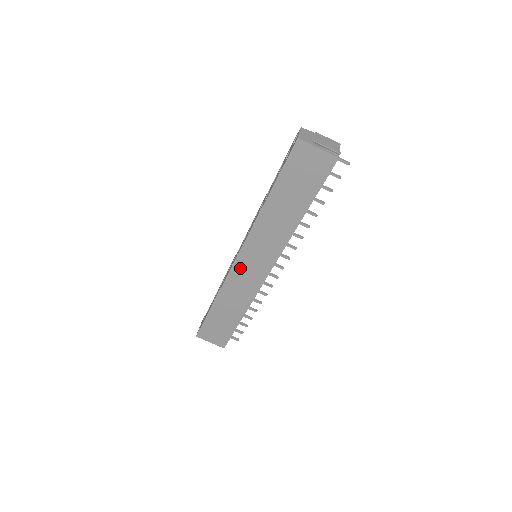
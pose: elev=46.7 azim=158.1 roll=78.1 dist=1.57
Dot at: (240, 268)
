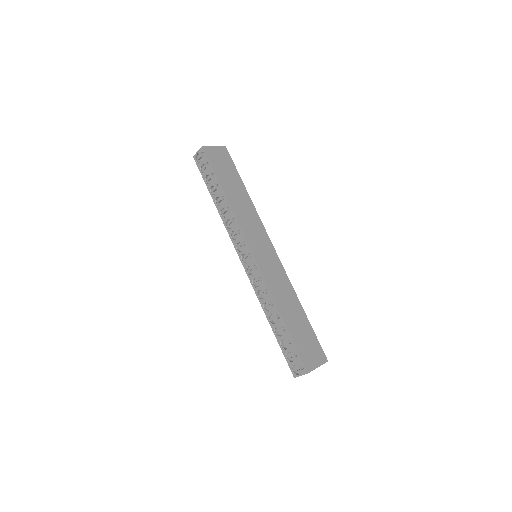
Dot at: (262, 261)
